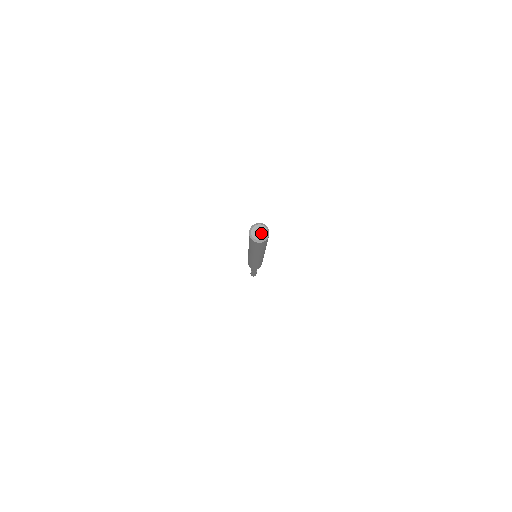
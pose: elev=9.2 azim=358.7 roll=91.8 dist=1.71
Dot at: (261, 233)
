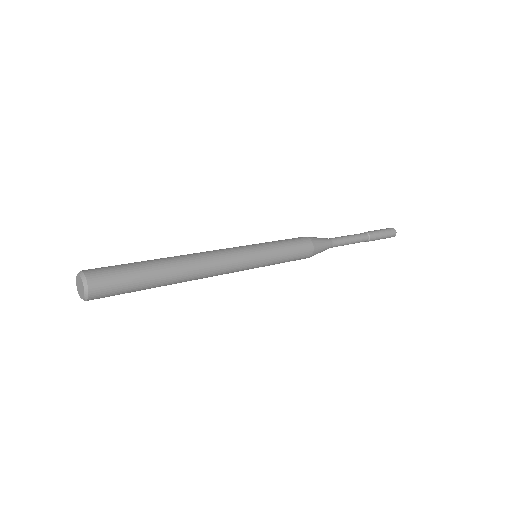
Dot at: (81, 289)
